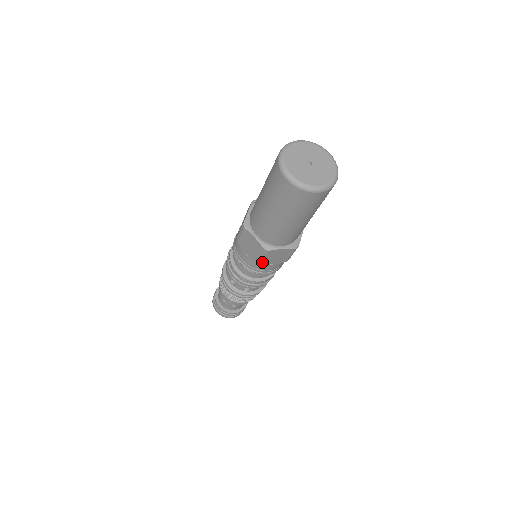
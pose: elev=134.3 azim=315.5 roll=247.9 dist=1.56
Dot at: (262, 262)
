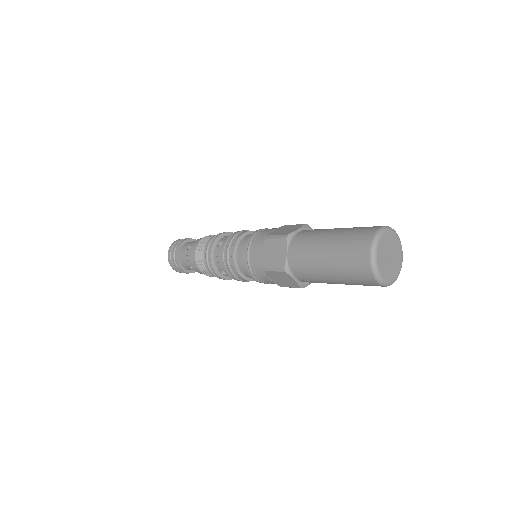
Dot at: occluded
